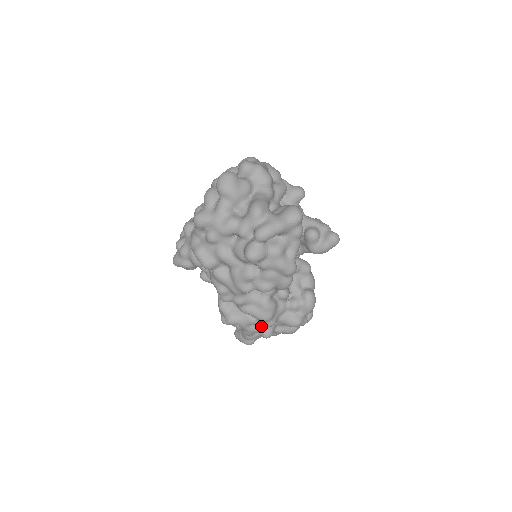
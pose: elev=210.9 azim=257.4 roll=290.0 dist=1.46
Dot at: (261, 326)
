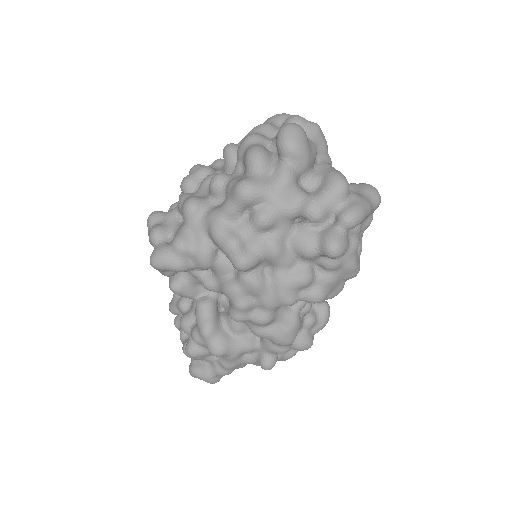
Dot at: (264, 354)
